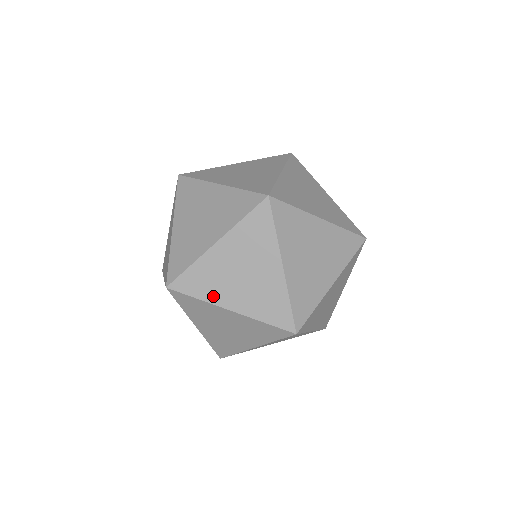
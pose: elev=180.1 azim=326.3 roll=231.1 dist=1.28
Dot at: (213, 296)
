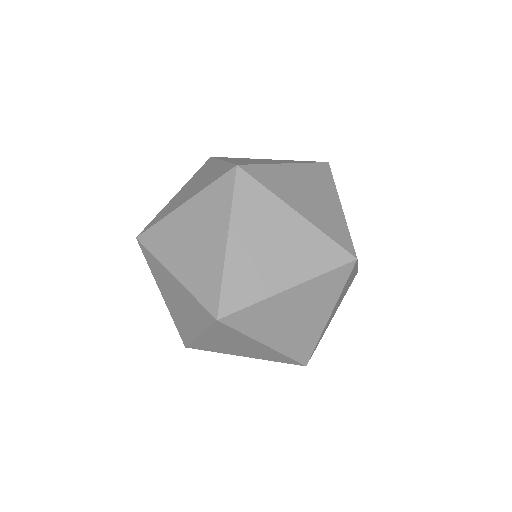
Dot at: (282, 194)
